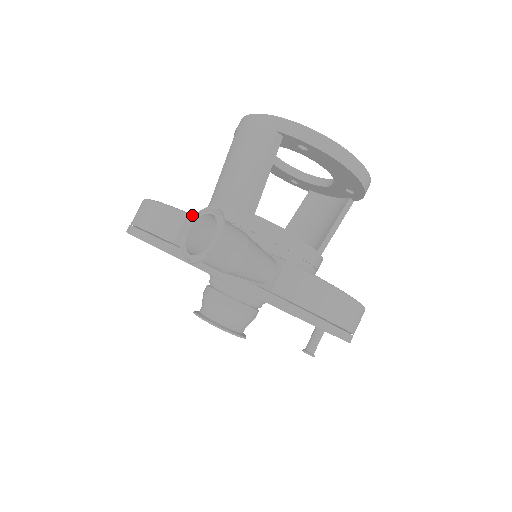
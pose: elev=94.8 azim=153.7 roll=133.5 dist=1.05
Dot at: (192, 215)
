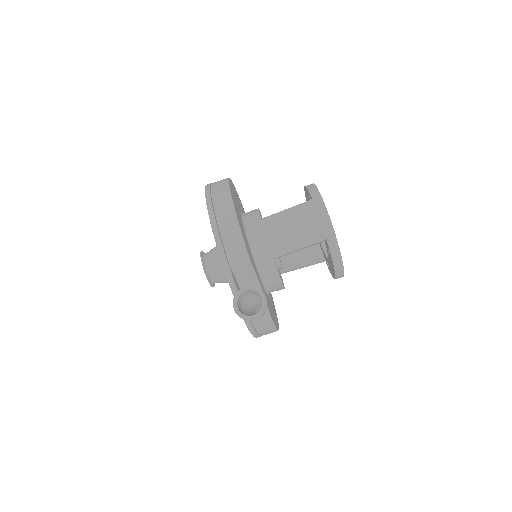
Dot at: (251, 262)
